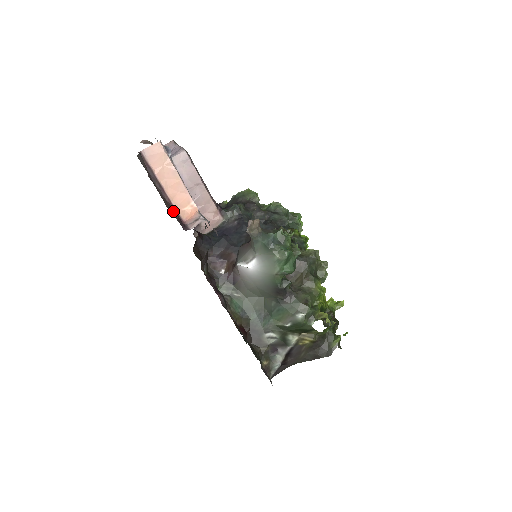
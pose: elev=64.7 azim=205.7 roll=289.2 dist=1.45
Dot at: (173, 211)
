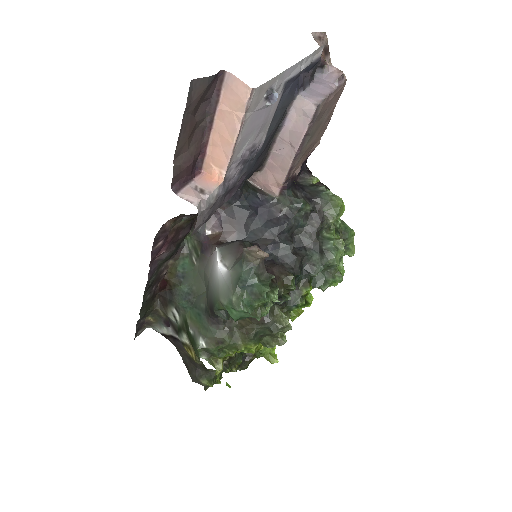
Dot at: (186, 160)
